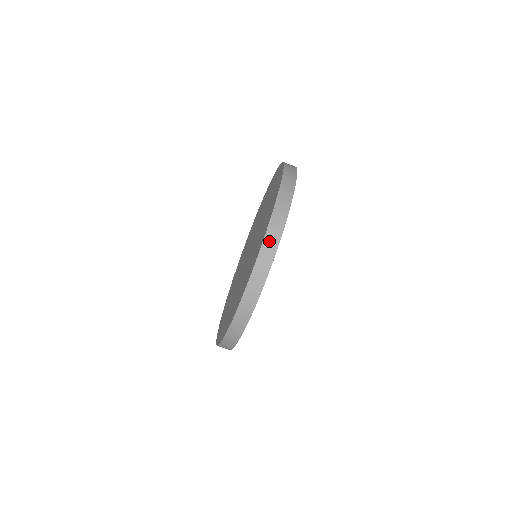
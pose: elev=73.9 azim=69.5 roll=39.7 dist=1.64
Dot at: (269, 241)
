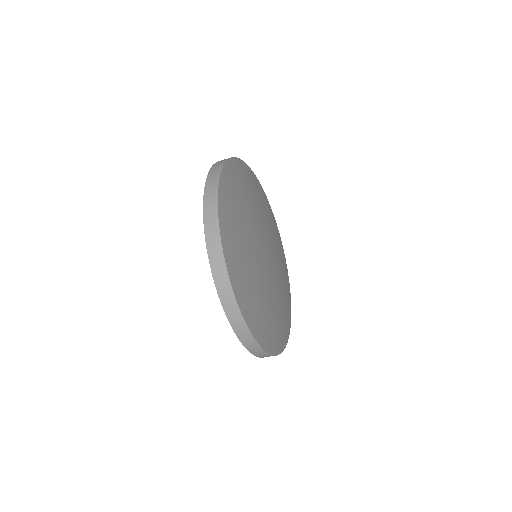
Dot at: occluded
